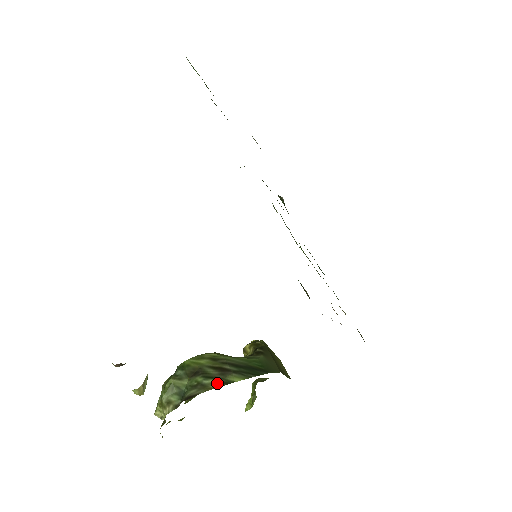
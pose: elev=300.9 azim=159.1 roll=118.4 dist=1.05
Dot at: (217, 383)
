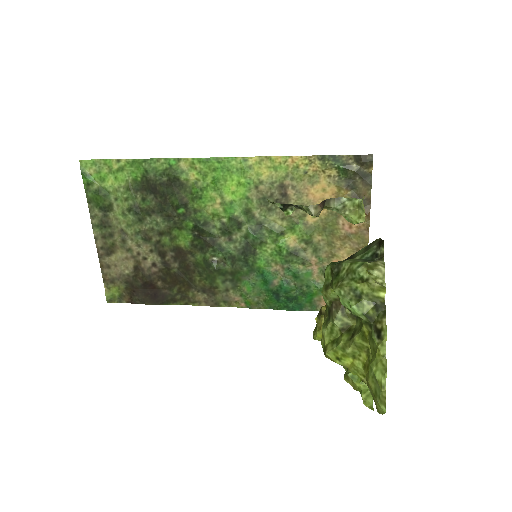
Dot at: occluded
